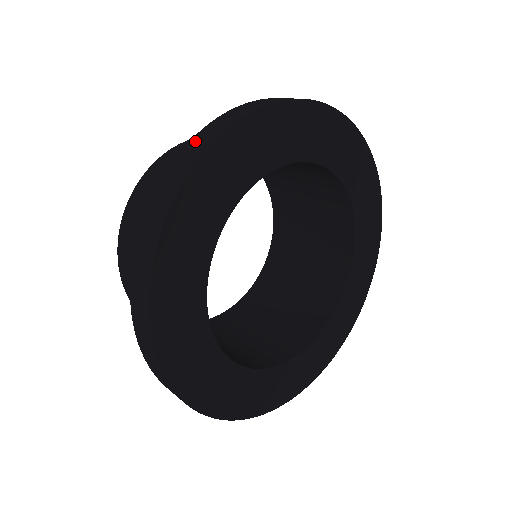
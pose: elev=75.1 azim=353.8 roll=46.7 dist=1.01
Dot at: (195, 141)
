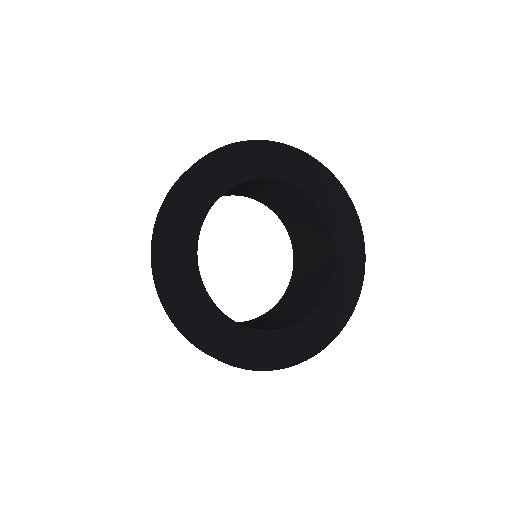
Dot at: occluded
